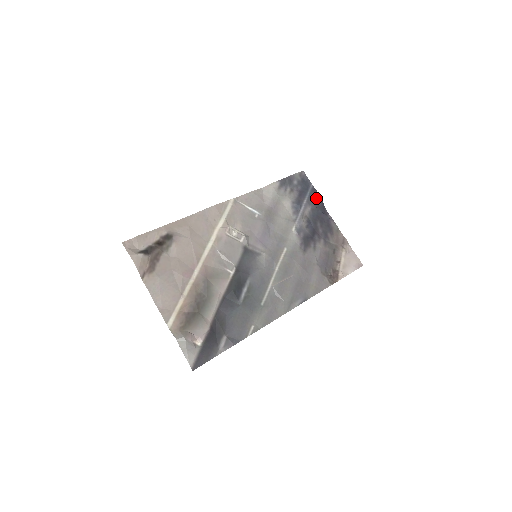
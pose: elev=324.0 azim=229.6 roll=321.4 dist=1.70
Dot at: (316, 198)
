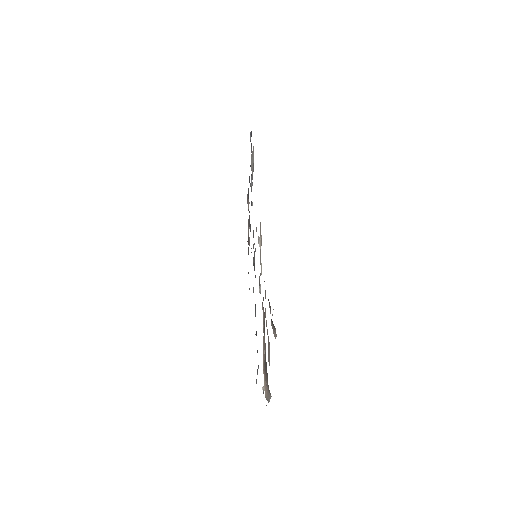
Dot at: occluded
